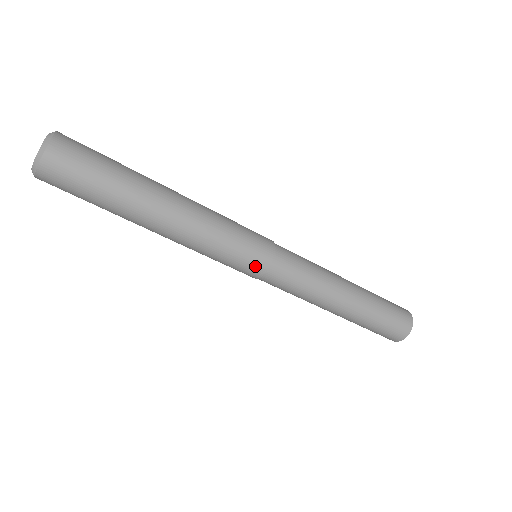
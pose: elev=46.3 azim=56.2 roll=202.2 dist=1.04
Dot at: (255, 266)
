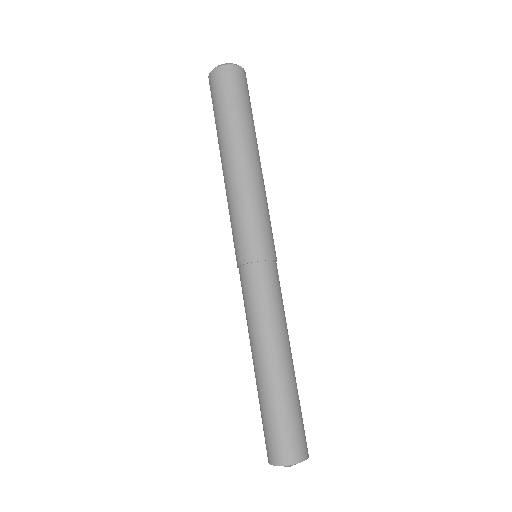
Dot at: (268, 248)
